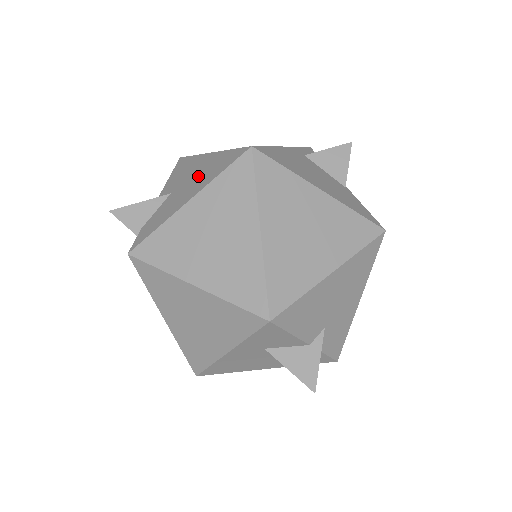
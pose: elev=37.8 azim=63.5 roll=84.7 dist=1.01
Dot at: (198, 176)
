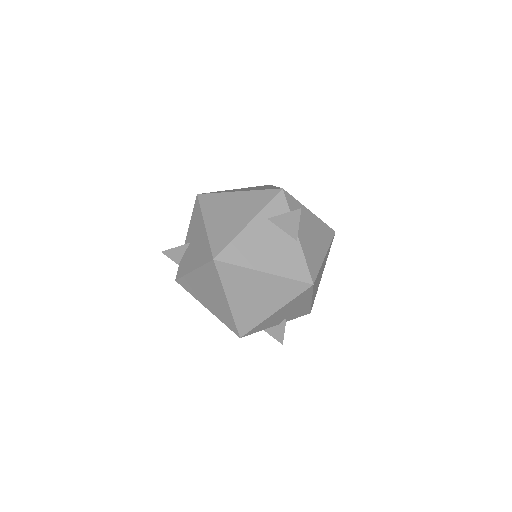
Dot at: (198, 247)
